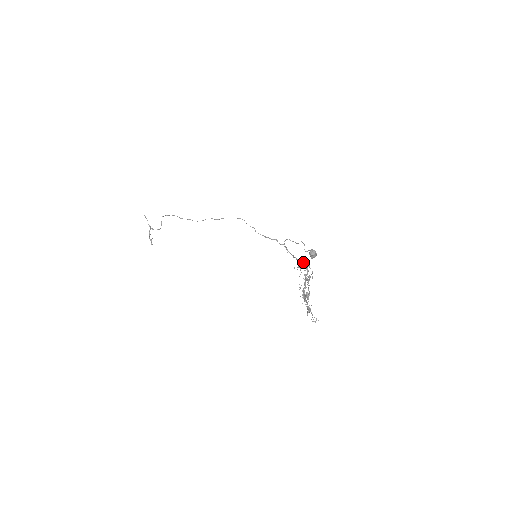
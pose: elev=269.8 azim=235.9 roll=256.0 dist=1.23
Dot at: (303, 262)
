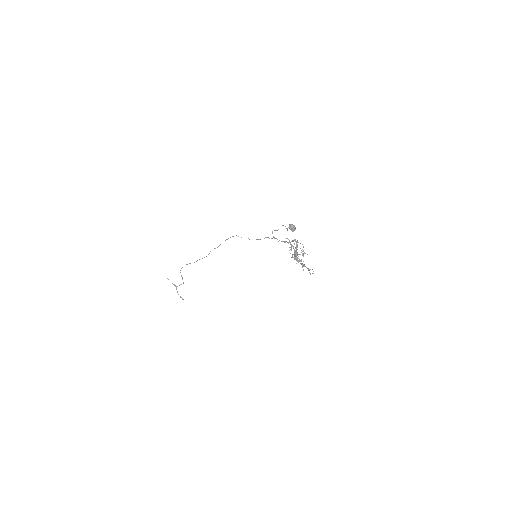
Dot at: (292, 241)
